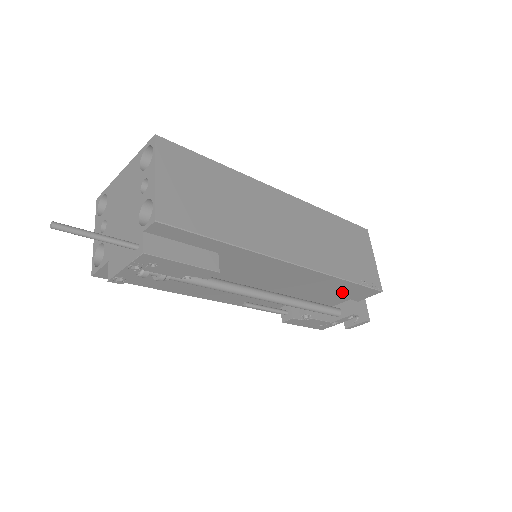
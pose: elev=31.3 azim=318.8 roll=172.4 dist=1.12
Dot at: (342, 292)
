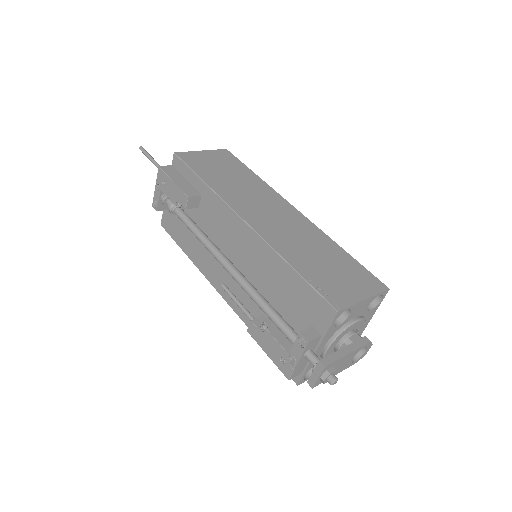
Dot at: (298, 300)
